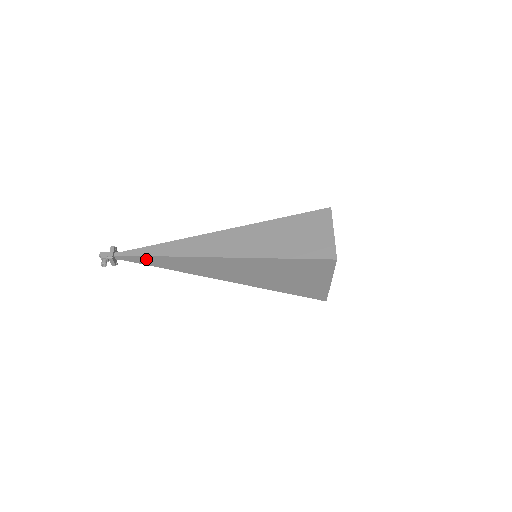
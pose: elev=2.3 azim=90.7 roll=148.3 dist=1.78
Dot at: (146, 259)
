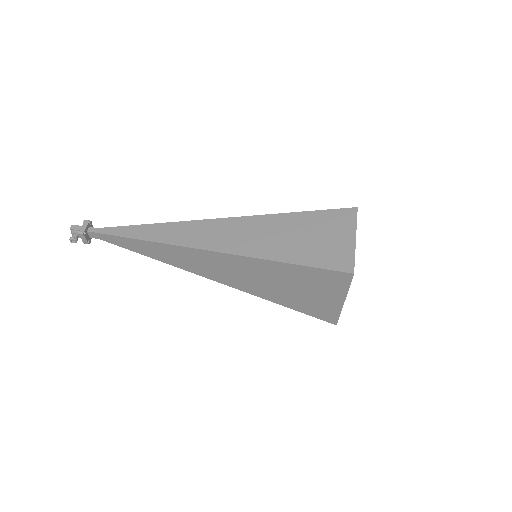
Dot at: (123, 241)
